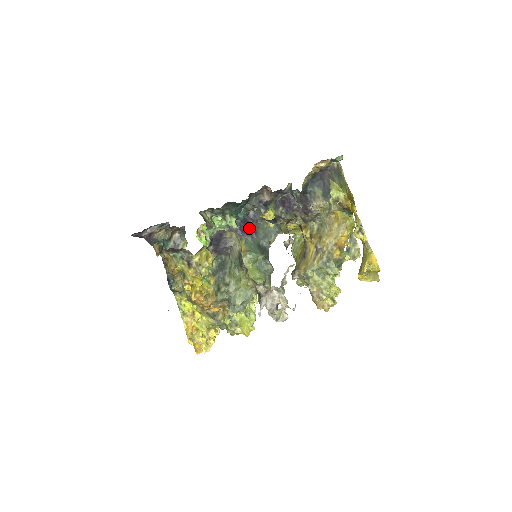
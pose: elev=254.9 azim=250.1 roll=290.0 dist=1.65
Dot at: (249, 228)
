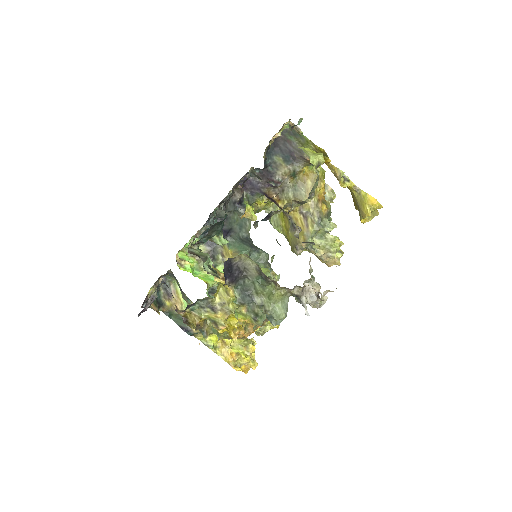
Dot at: (224, 229)
